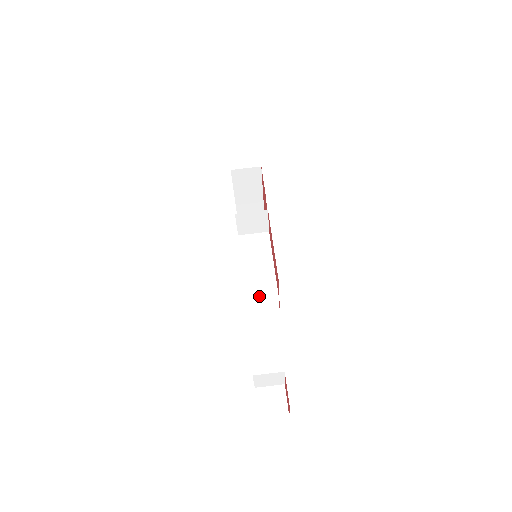
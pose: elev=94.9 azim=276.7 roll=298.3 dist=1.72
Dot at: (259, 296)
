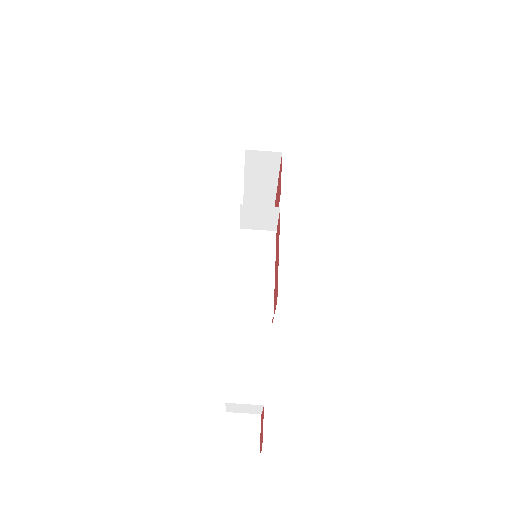
Dot at: (251, 307)
